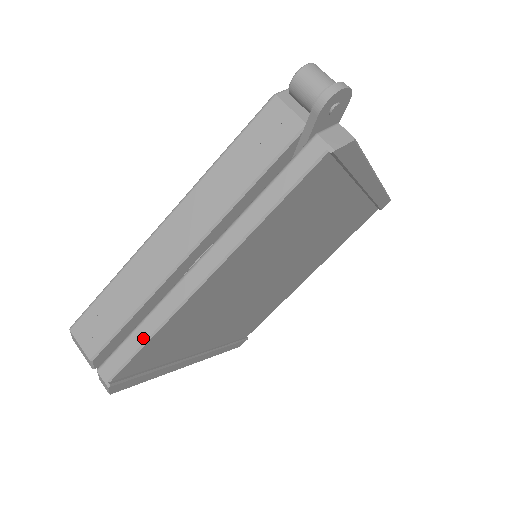
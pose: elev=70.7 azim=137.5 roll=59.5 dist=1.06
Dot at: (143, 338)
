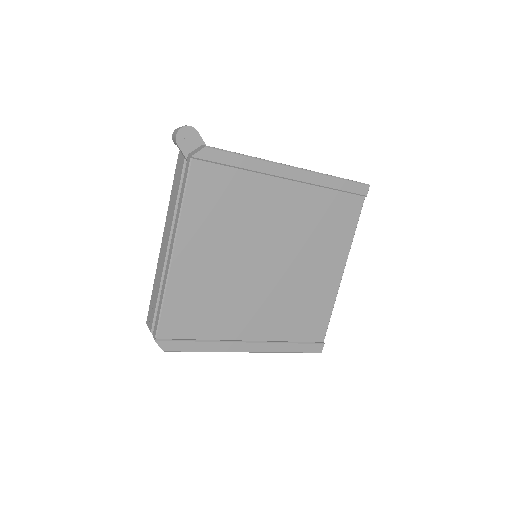
Dot at: (161, 304)
